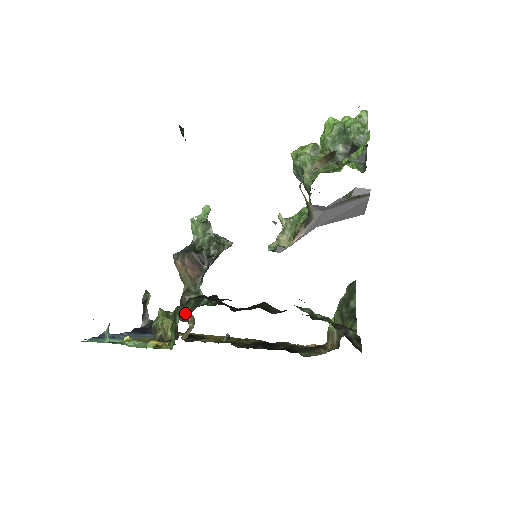
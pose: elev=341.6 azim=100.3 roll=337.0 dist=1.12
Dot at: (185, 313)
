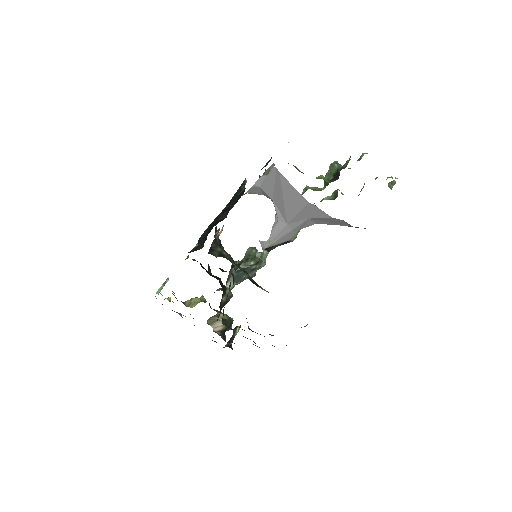
Dot at: occluded
